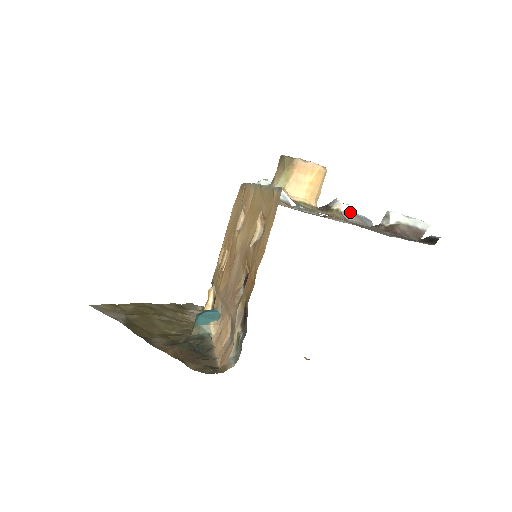
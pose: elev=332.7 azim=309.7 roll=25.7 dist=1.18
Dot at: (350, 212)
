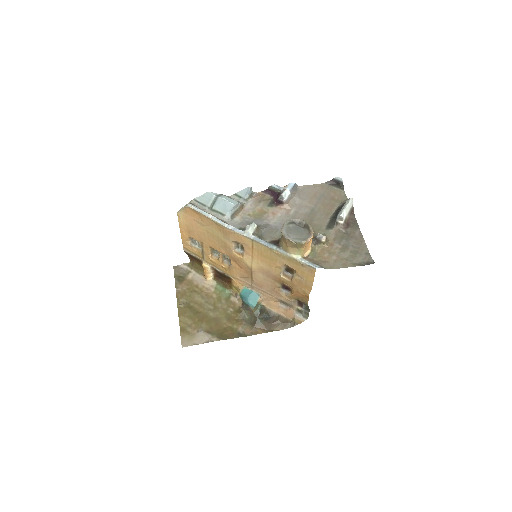
Dot at: (290, 195)
